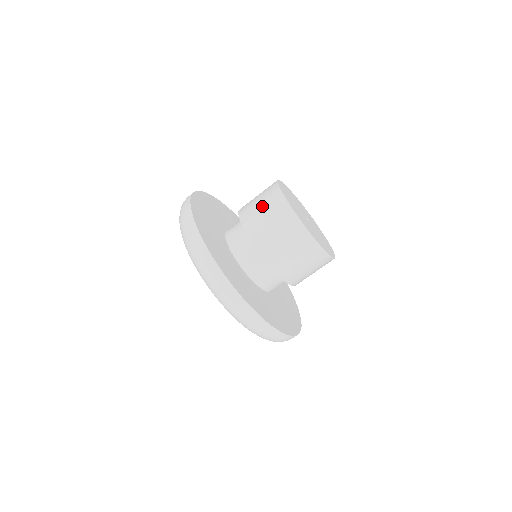
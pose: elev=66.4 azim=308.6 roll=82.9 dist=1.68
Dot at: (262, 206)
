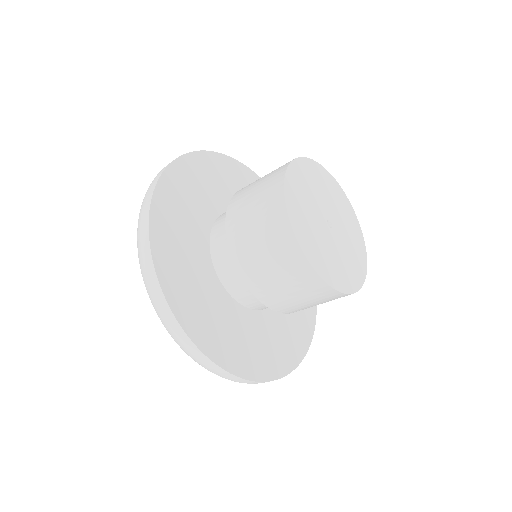
Dot at: (255, 208)
